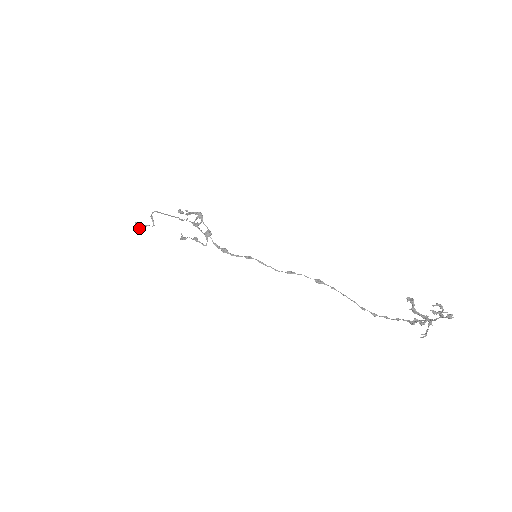
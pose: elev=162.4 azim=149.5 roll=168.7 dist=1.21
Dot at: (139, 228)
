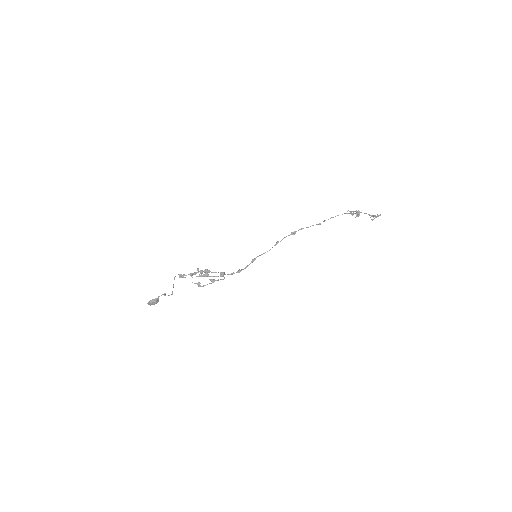
Dot at: occluded
